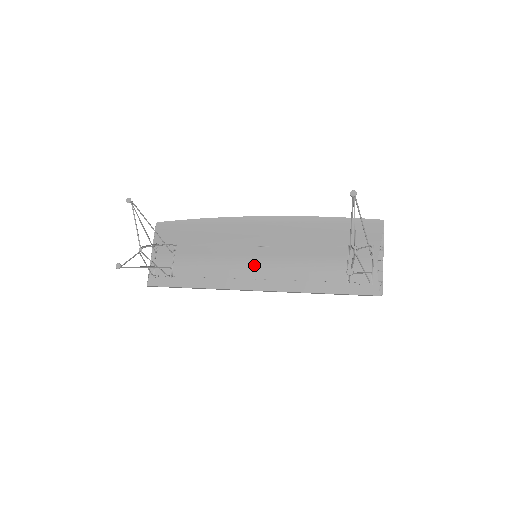
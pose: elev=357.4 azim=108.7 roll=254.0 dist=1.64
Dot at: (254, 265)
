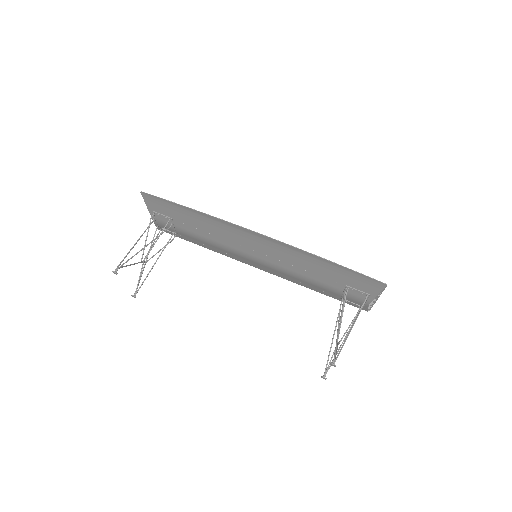
Dot at: (255, 261)
